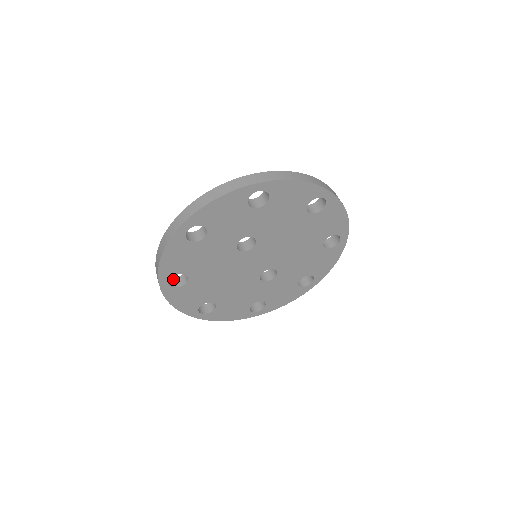
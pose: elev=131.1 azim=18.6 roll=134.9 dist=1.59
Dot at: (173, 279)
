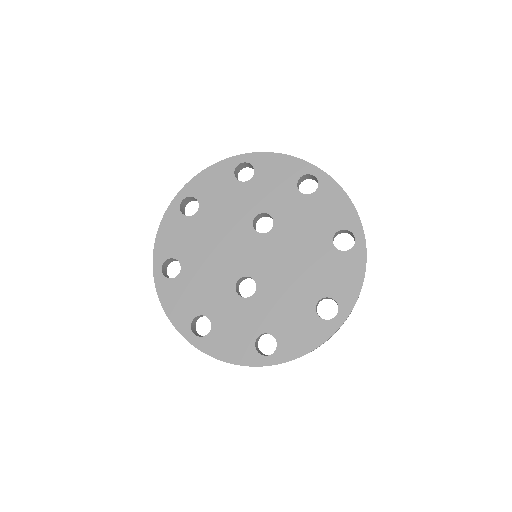
Dot at: occluded
